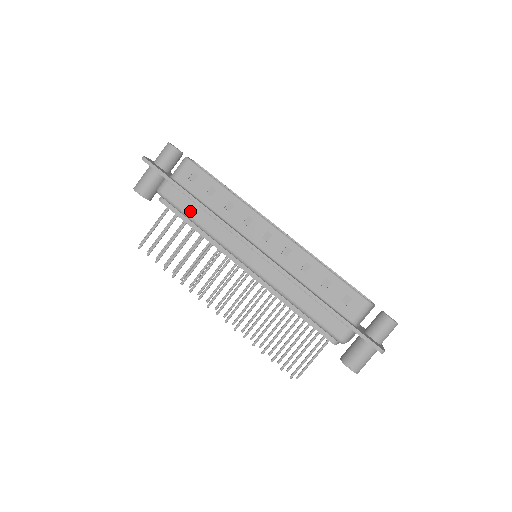
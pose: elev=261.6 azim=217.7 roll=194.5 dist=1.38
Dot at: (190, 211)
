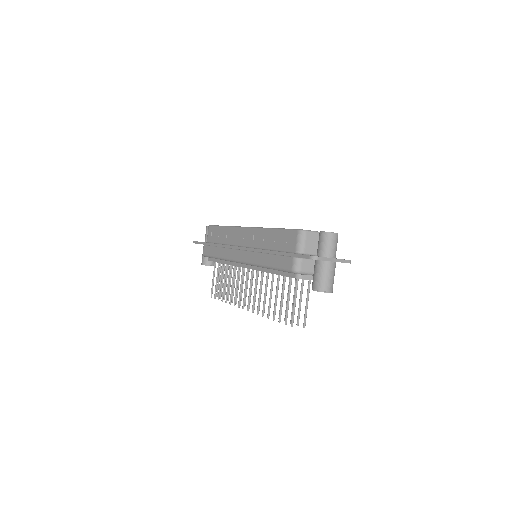
Dot at: (214, 253)
